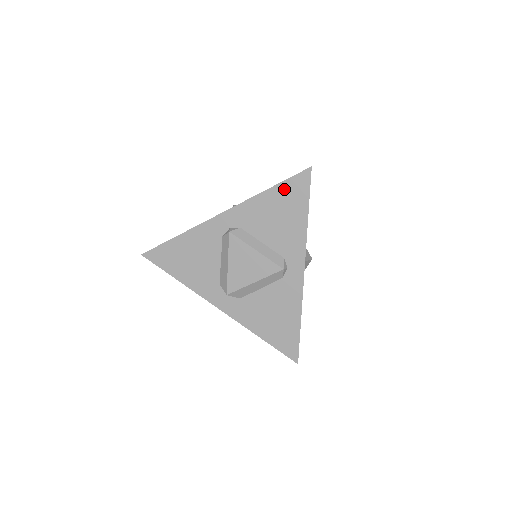
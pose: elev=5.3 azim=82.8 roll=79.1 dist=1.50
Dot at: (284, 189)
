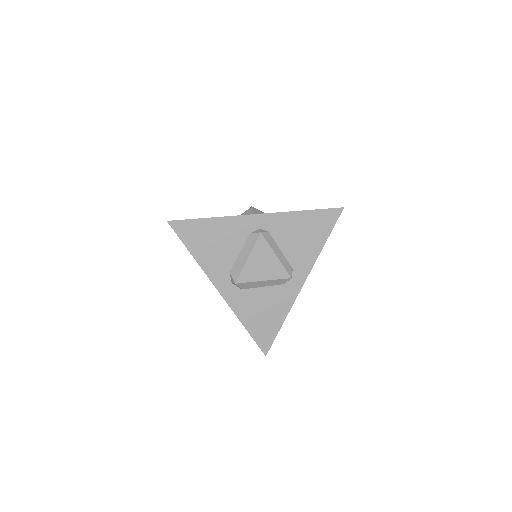
Dot at: (317, 216)
